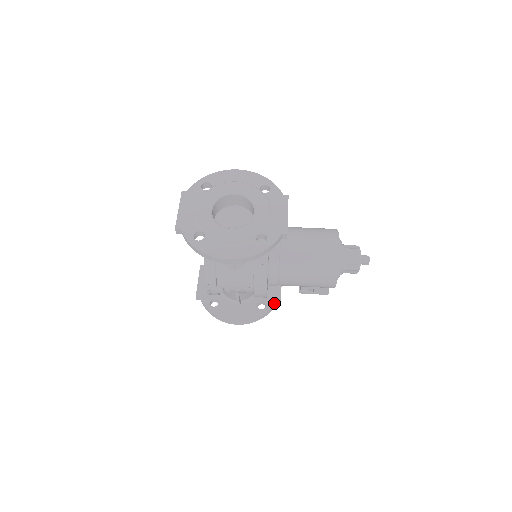
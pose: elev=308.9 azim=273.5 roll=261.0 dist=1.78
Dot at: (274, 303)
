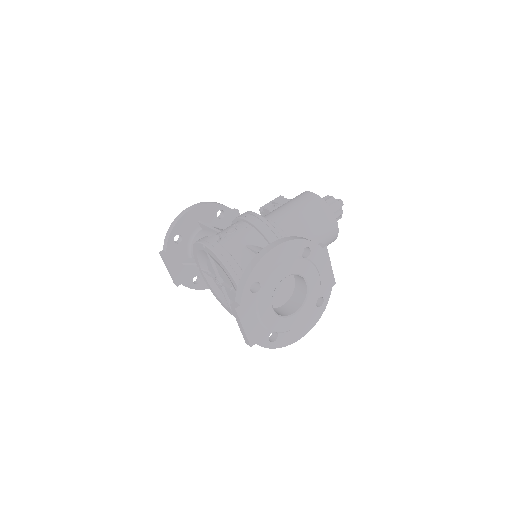
Dot at: occluded
